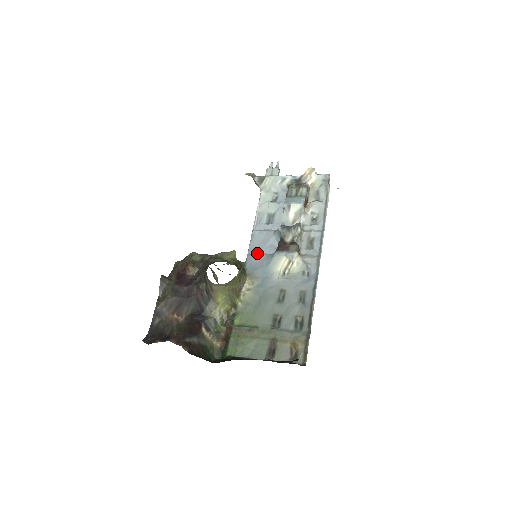
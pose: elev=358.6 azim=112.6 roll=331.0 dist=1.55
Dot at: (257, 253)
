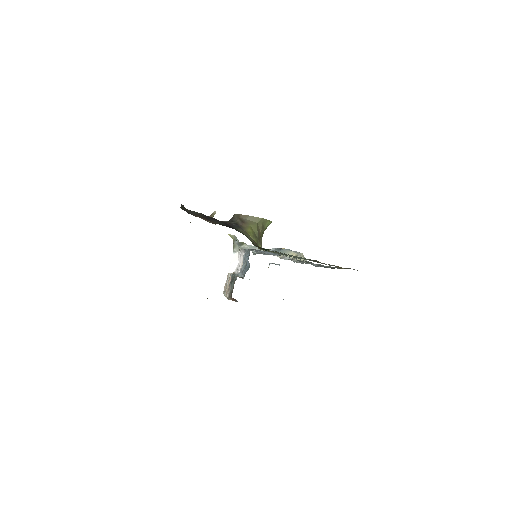
Dot at: (260, 251)
